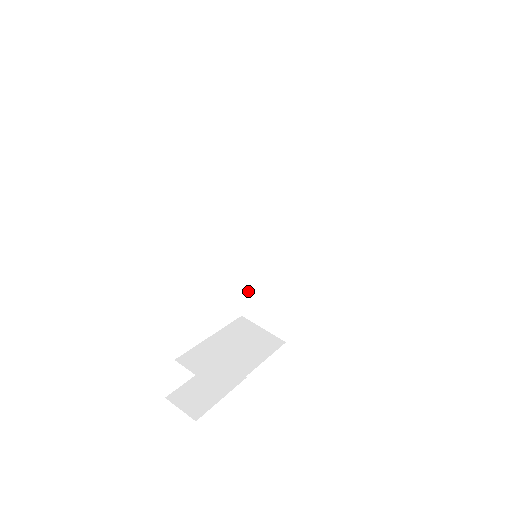
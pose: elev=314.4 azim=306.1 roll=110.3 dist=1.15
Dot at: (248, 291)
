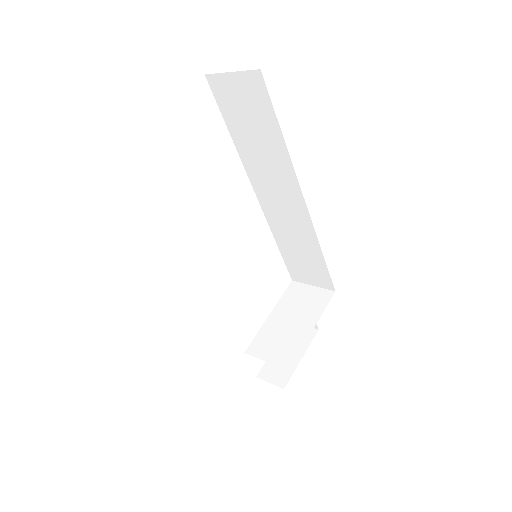
Dot at: (284, 262)
